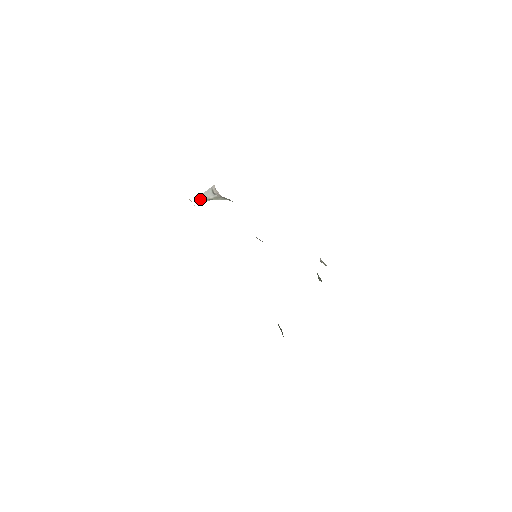
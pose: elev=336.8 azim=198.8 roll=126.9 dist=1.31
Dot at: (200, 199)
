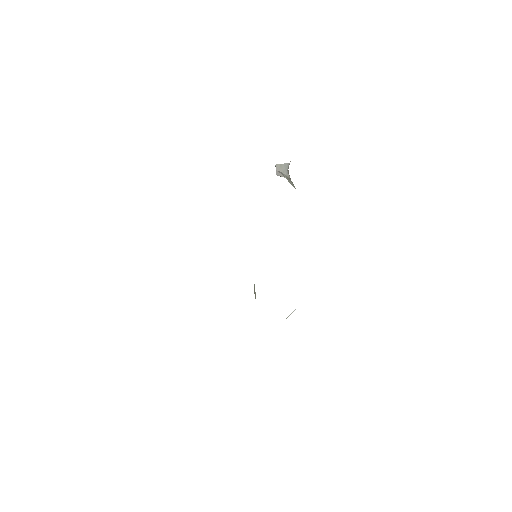
Dot at: (277, 168)
